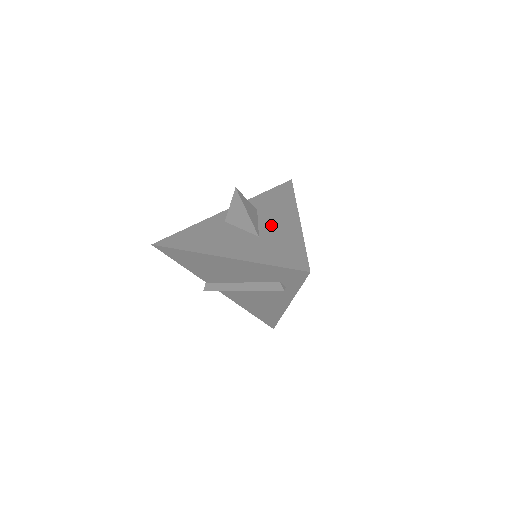
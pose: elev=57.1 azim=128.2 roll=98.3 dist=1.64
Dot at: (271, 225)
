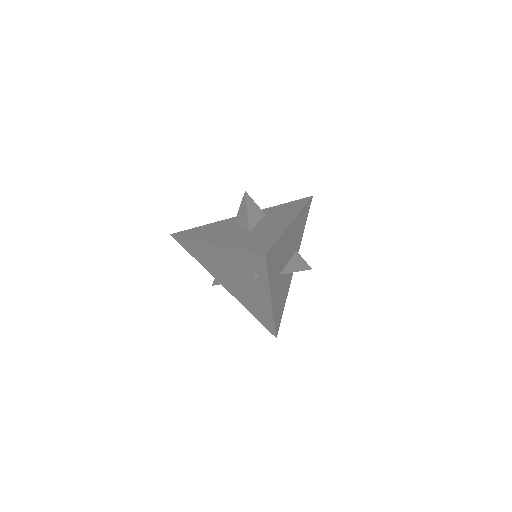
Dot at: (266, 224)
